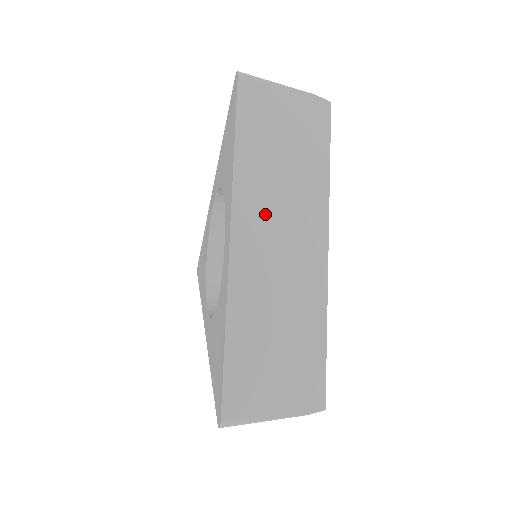
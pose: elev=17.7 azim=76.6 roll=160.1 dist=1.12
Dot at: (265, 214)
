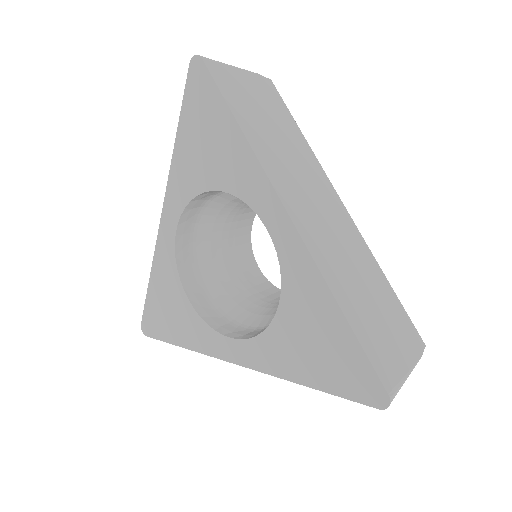
Dot at: (294, 184)
